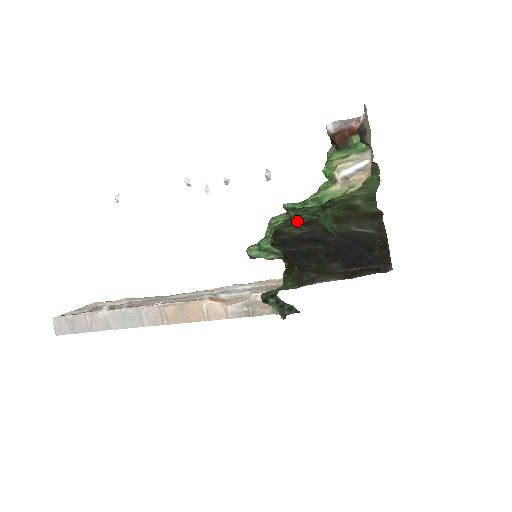
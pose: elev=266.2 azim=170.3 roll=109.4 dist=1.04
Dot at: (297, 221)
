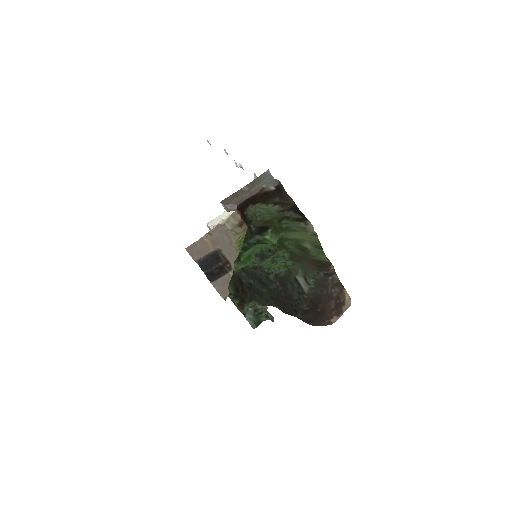
Dot at: occluded
